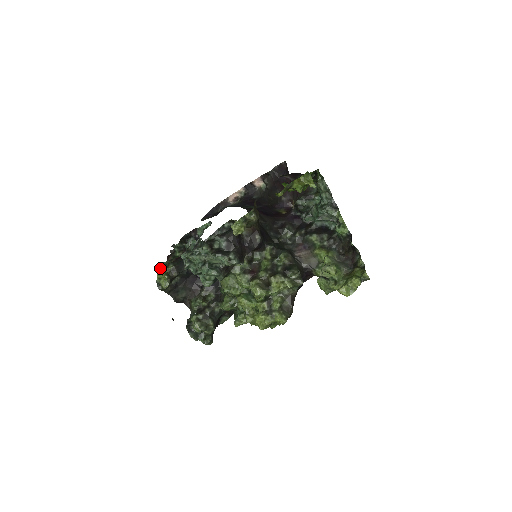
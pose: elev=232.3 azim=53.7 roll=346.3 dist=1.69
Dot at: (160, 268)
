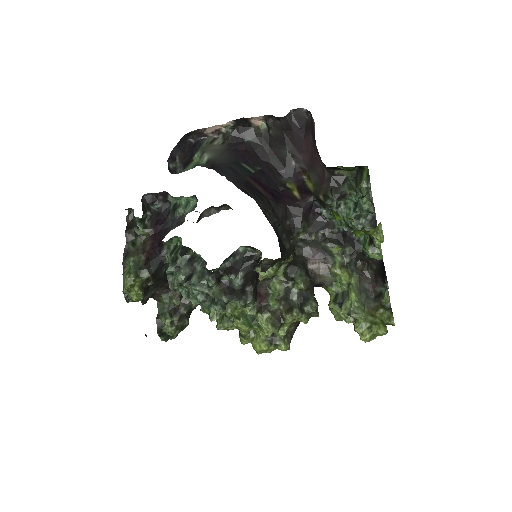
Dot at: (131, 280)
